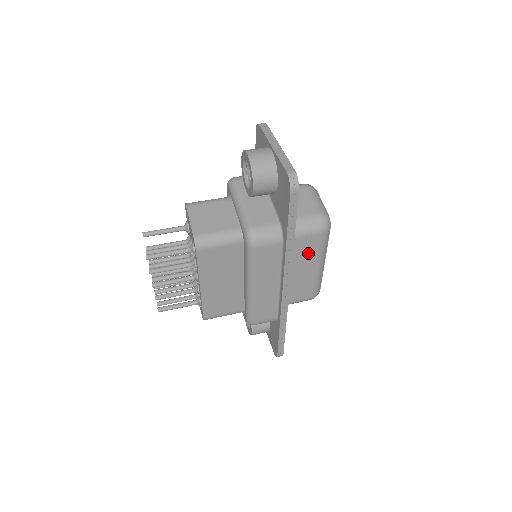
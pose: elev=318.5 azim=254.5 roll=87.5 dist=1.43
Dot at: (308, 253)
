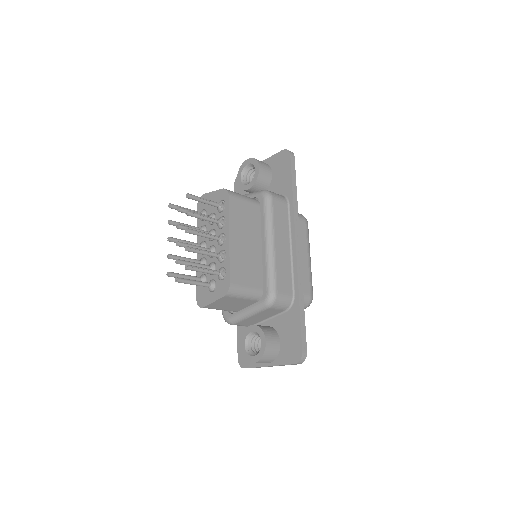
Dot at: (300, 237)
